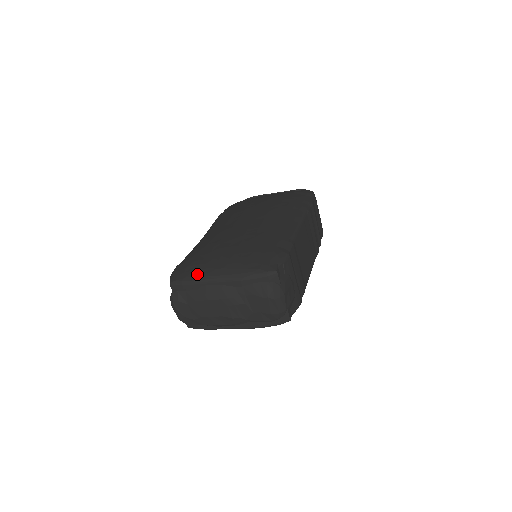
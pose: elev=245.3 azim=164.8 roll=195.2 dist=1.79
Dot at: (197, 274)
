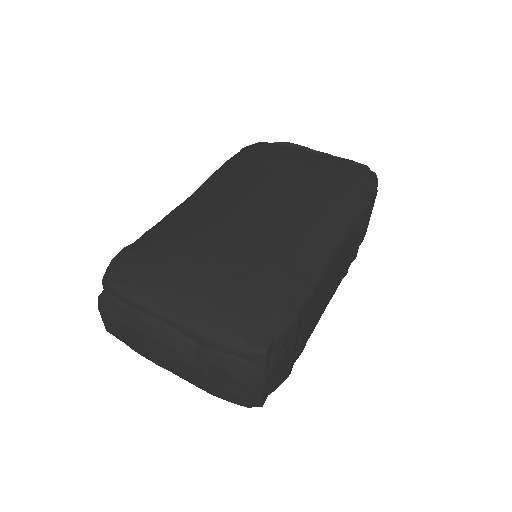
Dot at: (145, 290)
